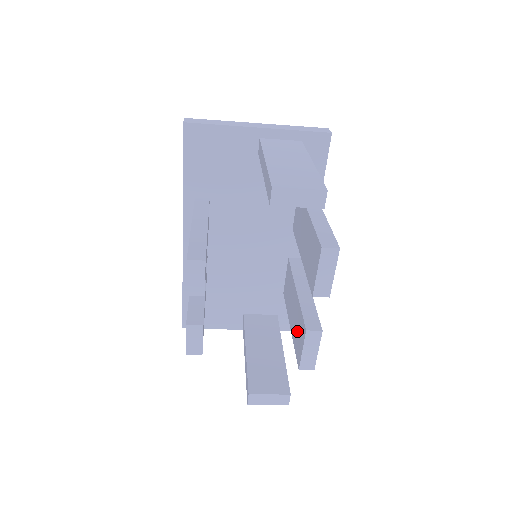
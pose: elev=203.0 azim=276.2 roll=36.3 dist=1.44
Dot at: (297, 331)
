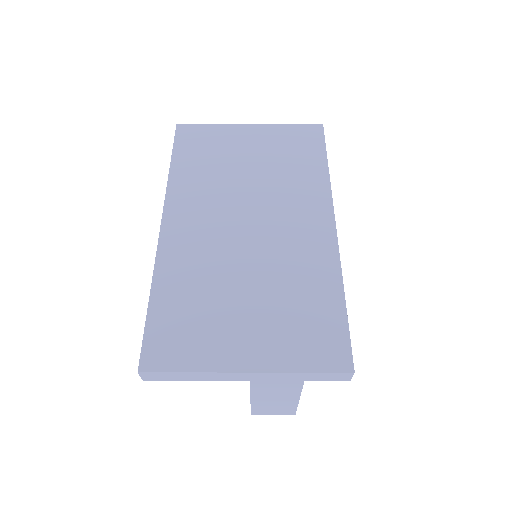
Dot at: occluded
